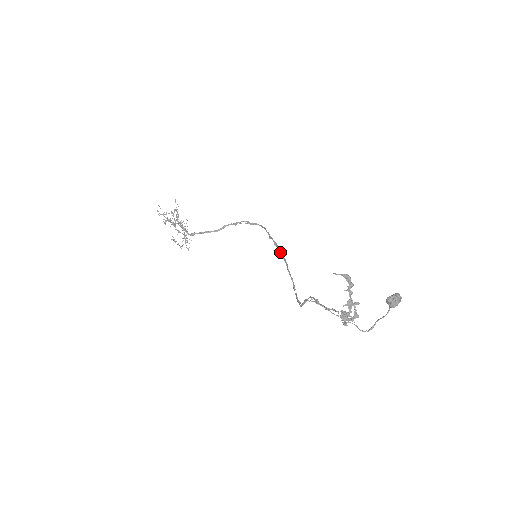
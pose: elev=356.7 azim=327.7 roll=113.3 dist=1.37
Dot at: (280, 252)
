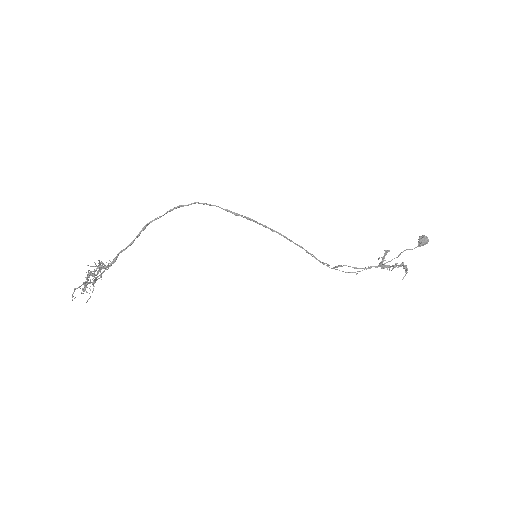
Dot at: occluded
